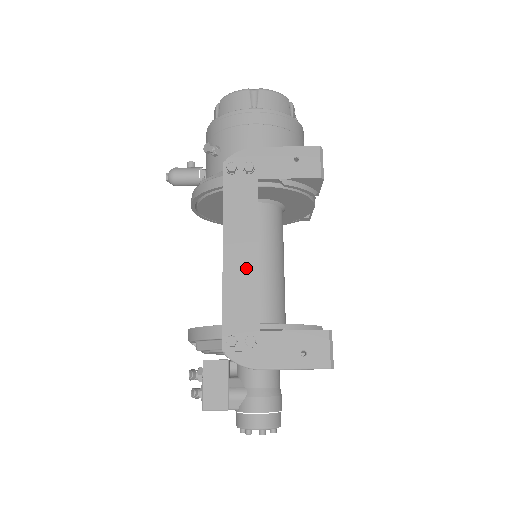
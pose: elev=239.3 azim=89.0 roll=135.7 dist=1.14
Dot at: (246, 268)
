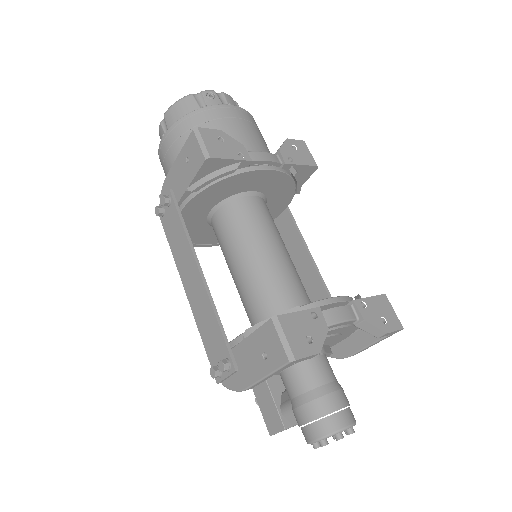
Dot at: (199, 294)
